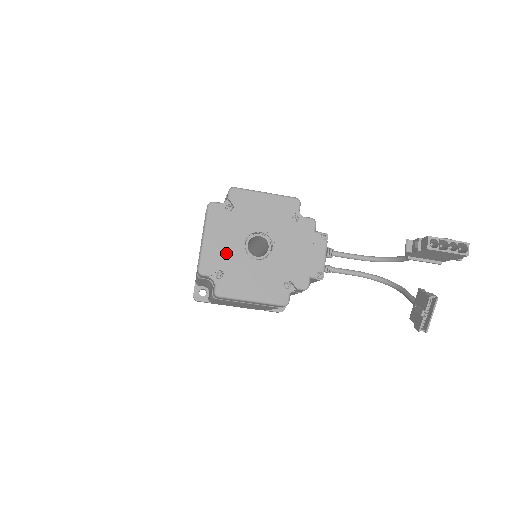
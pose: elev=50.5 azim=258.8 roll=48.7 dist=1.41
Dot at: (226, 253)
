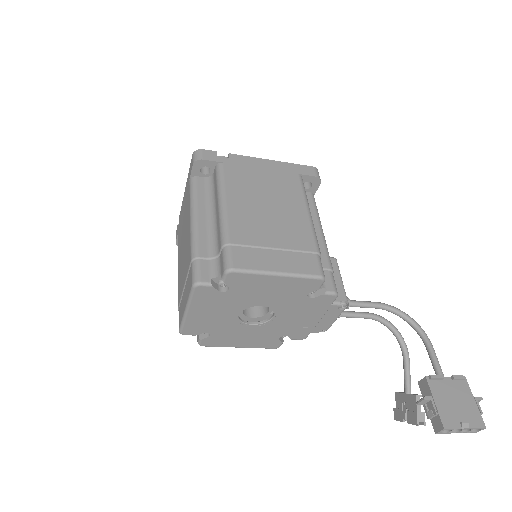
Dot at: (214, 322)
